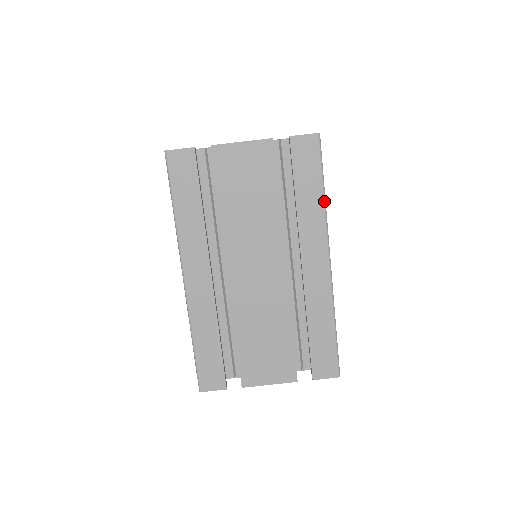
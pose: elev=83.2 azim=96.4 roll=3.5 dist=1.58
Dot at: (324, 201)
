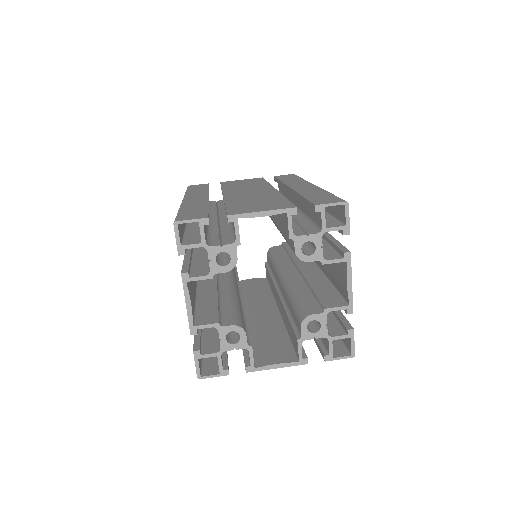
Dot at: occluded
